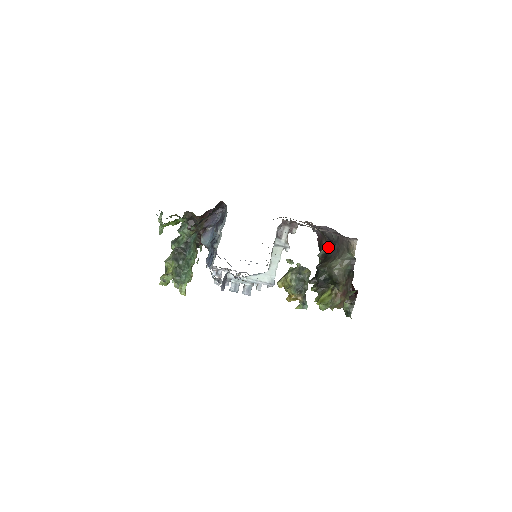
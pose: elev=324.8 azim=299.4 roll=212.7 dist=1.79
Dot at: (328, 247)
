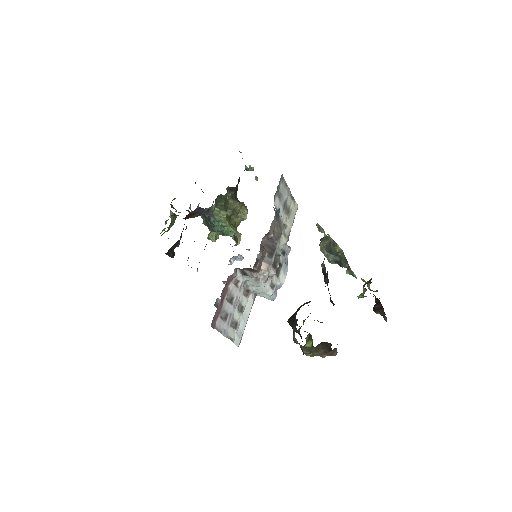
Dot at: occluded
